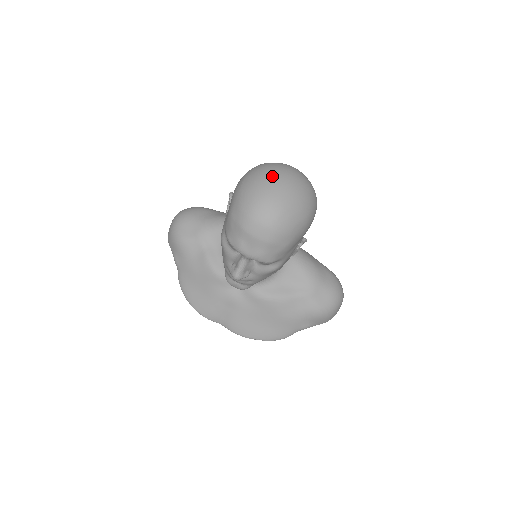
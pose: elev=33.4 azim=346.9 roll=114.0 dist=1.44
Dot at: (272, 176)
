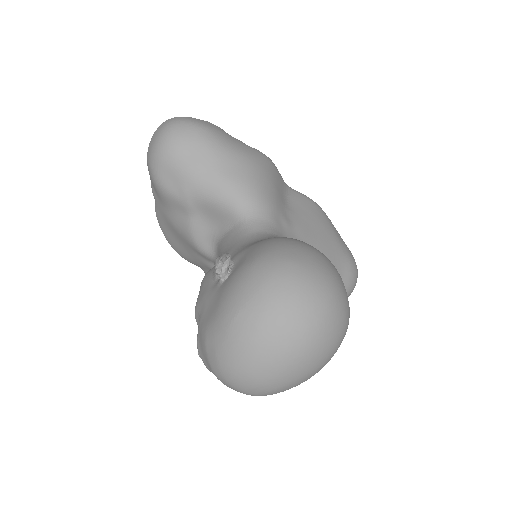
Dot at: (280, 345)
